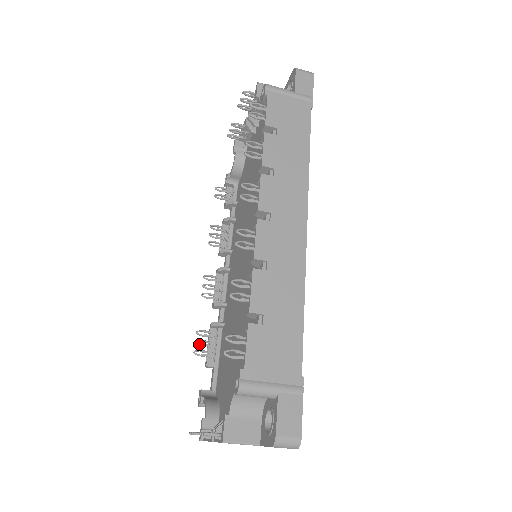
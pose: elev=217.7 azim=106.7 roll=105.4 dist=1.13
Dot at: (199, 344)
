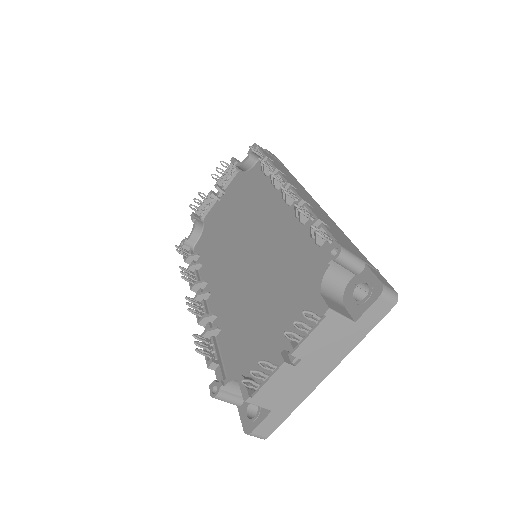
Dot at: (199, 344)
